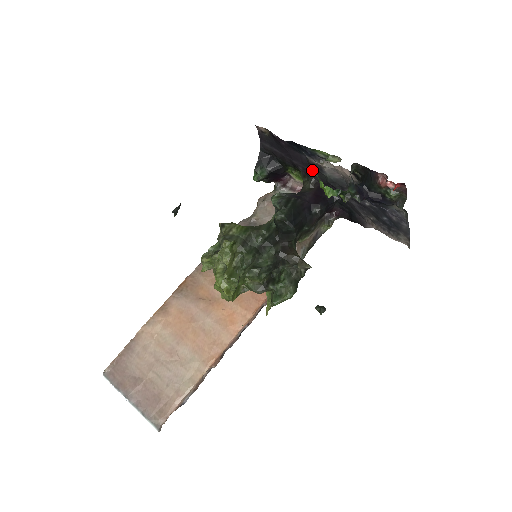
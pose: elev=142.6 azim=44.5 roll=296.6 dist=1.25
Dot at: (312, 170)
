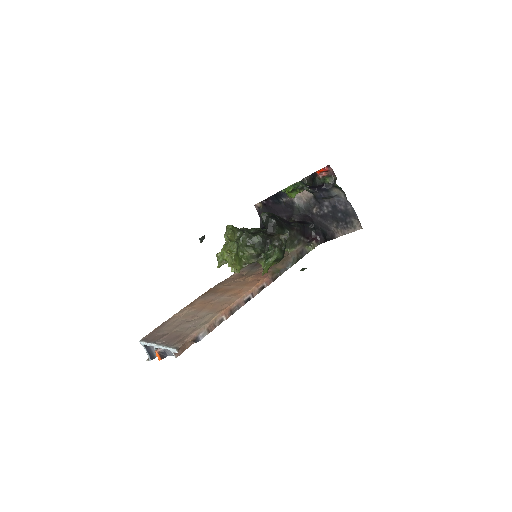
Dot at: (290, 212)
